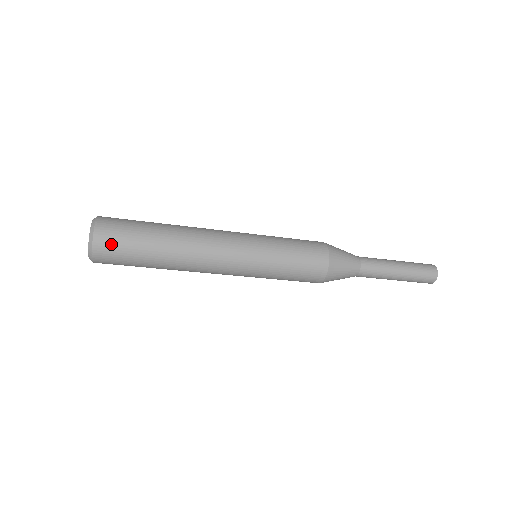
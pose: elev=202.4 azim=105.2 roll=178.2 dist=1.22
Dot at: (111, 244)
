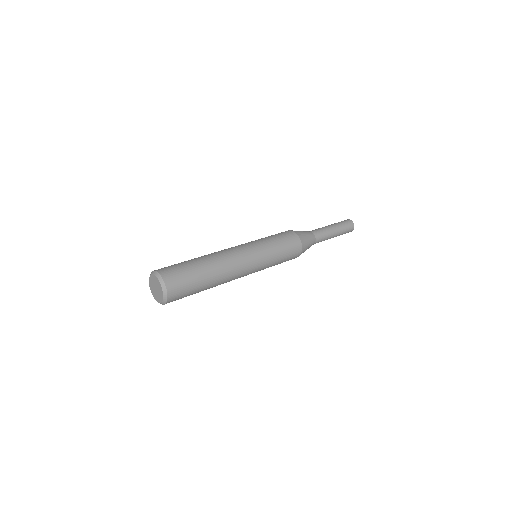
Dot at: occluded
